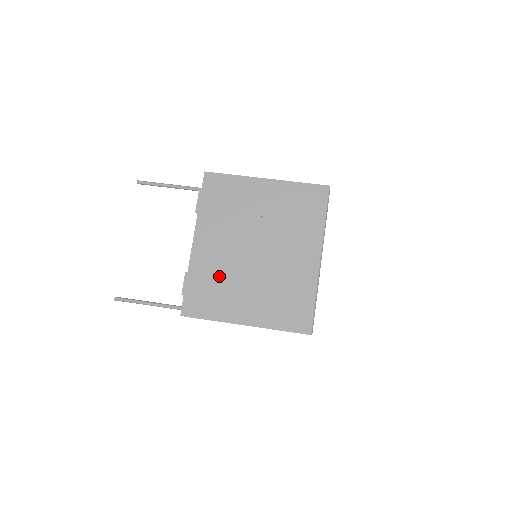
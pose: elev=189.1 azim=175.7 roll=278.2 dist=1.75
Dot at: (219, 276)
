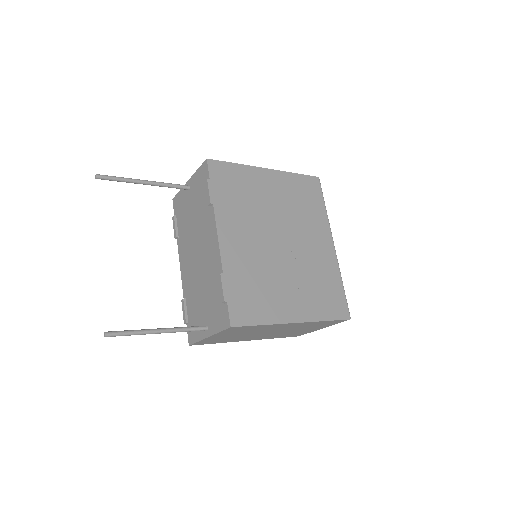
Dot at: (256, 273)
